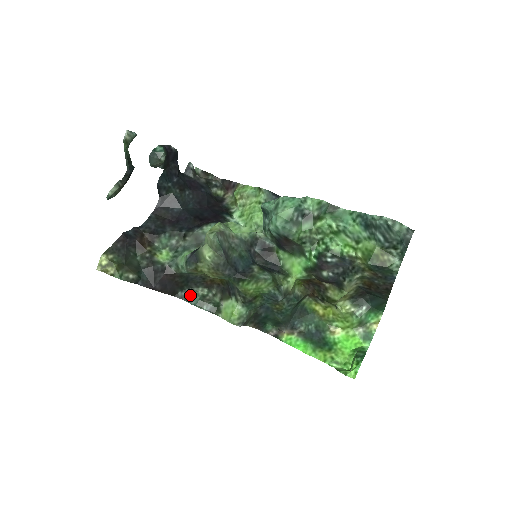
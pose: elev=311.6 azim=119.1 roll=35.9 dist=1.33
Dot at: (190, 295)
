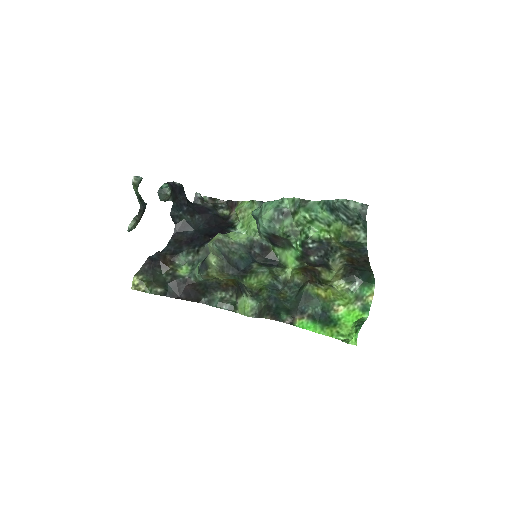
Dot at: (211, 299)
